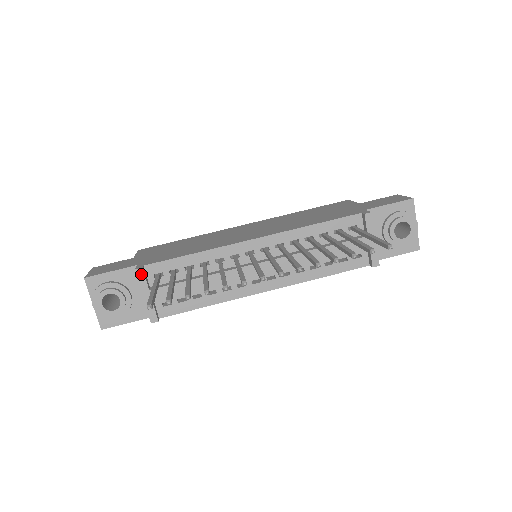
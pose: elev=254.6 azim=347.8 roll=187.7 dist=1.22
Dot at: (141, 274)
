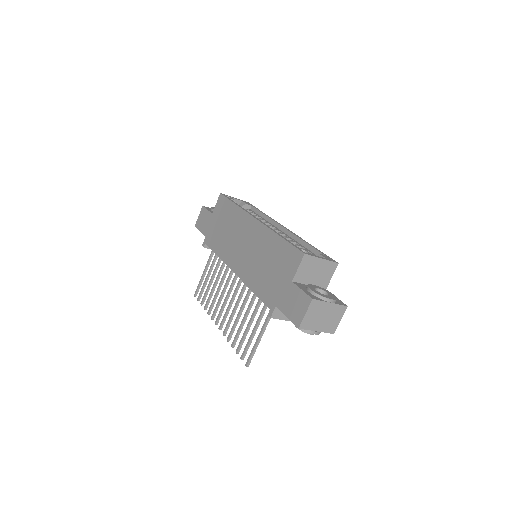
Dot at: (206, 247)
